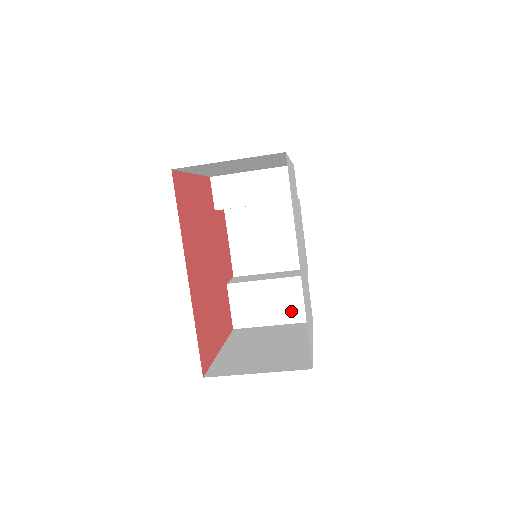
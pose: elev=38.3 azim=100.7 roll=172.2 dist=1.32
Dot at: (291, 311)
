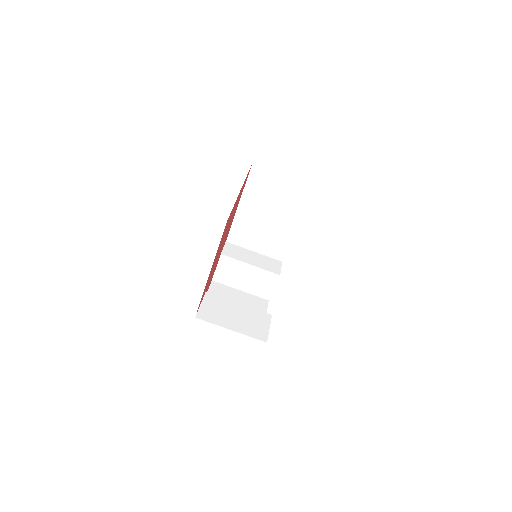
Dot at: (251, 328)
